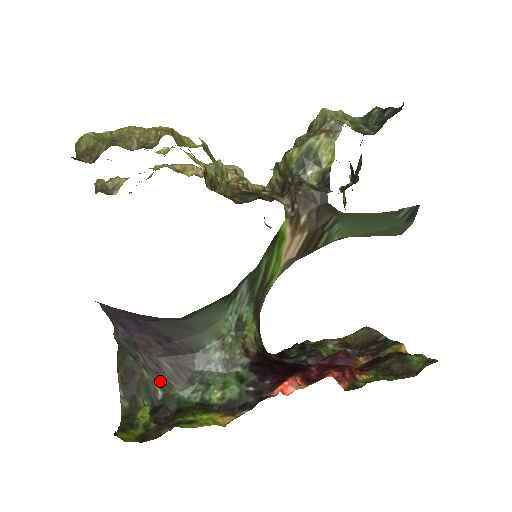
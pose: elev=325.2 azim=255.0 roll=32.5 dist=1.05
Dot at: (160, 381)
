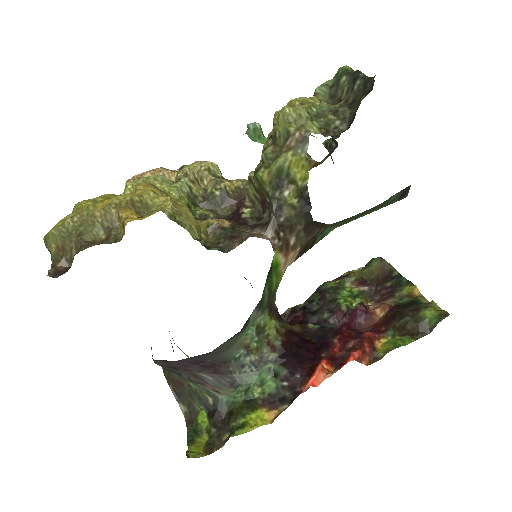
Dot at: (207, 390)
